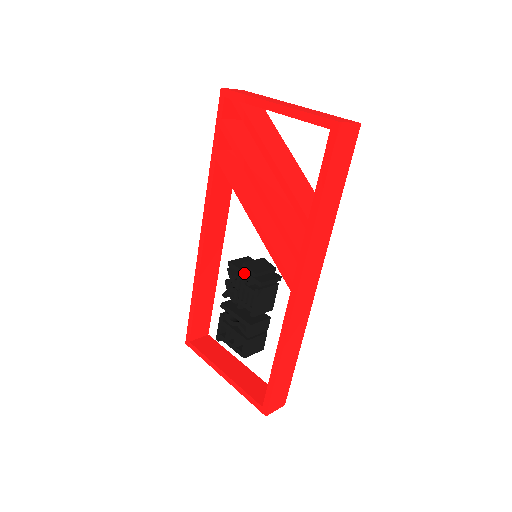
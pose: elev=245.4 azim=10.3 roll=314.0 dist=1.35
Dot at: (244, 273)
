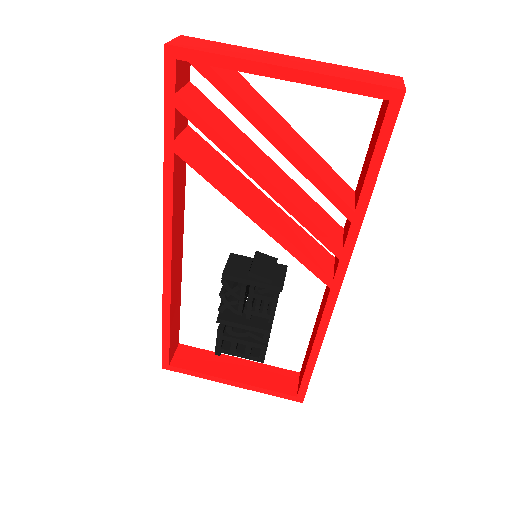
Dot at: (252, 283)
